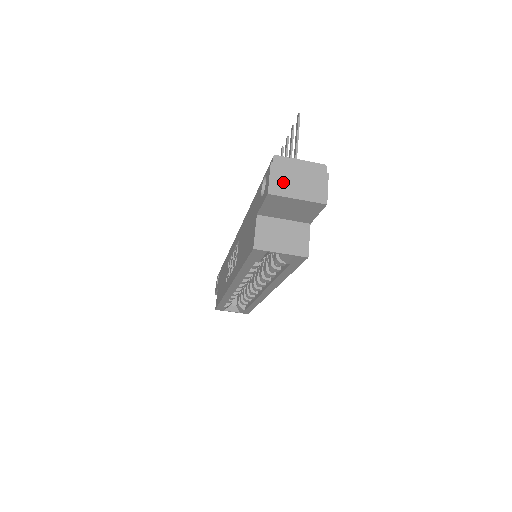
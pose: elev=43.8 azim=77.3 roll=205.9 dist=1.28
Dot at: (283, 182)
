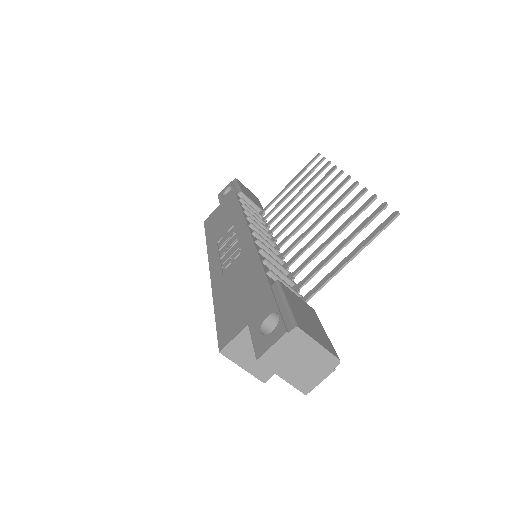
Dot at: (282, 357)
